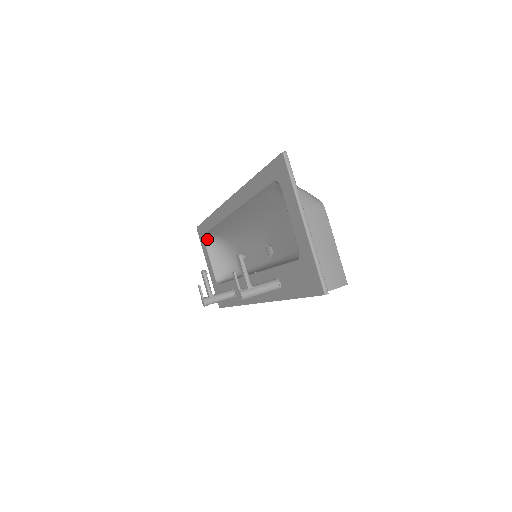
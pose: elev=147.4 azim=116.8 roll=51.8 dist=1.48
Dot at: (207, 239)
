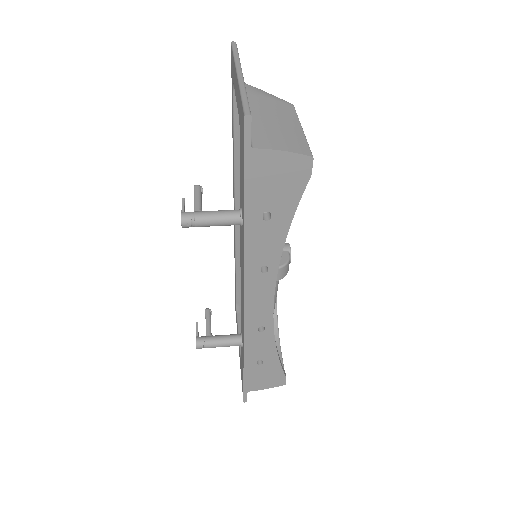
Dot at: (239, 311)
